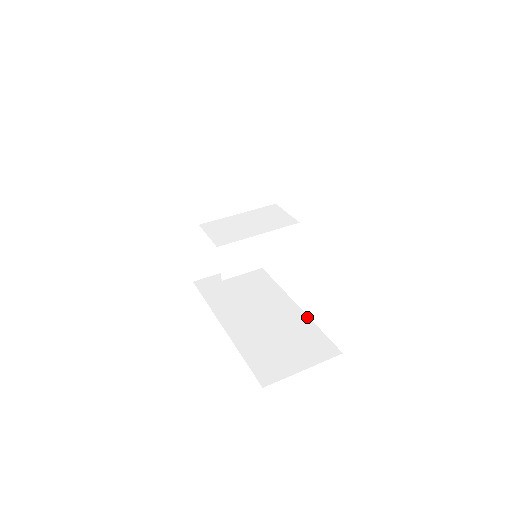
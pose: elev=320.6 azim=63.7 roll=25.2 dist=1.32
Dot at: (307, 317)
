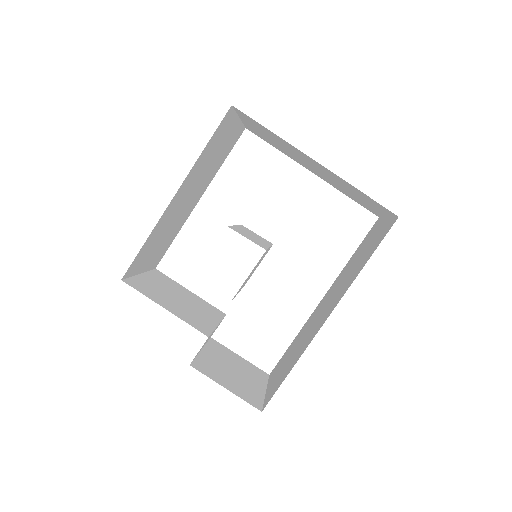
Dot at: (341, 271)
